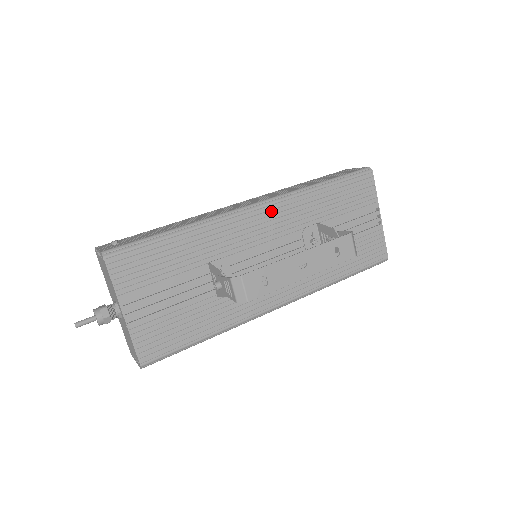
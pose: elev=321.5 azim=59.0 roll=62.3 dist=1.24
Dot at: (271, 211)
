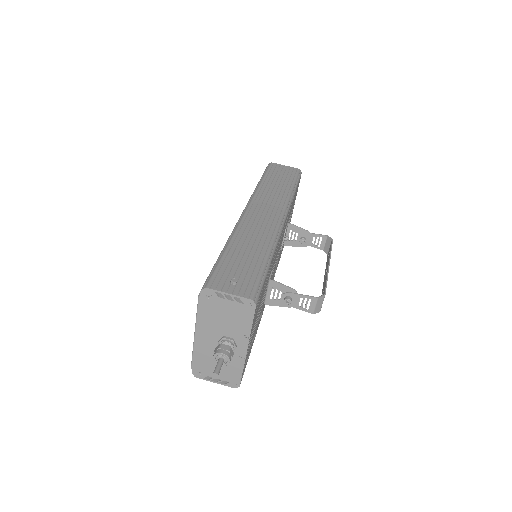
Dot at: (285, 222)
